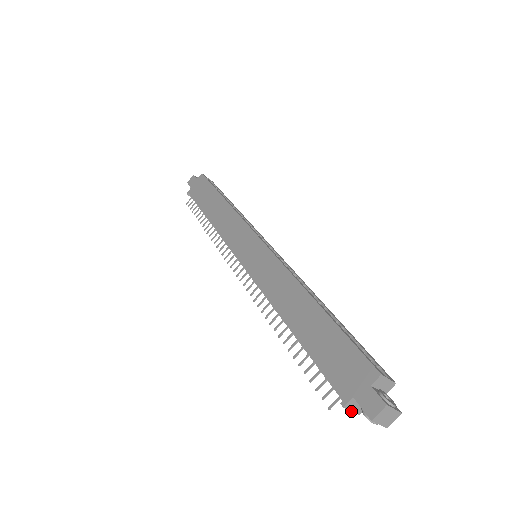
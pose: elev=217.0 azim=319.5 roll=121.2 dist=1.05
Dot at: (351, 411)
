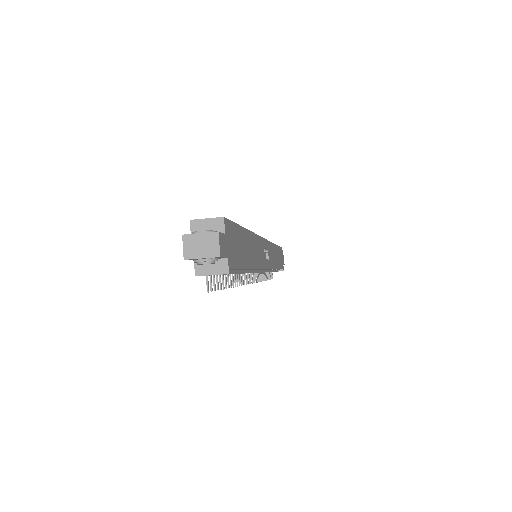
Dot at: occluded
